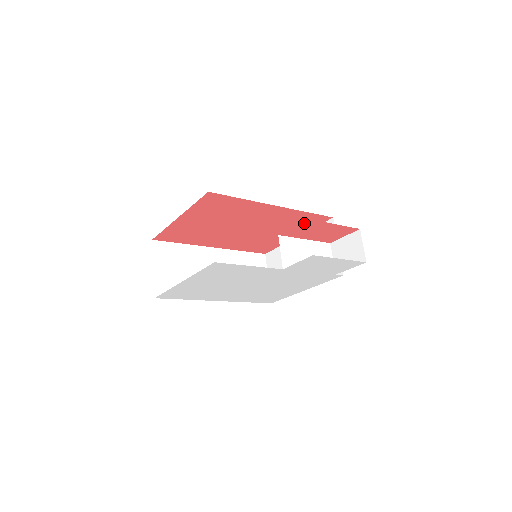
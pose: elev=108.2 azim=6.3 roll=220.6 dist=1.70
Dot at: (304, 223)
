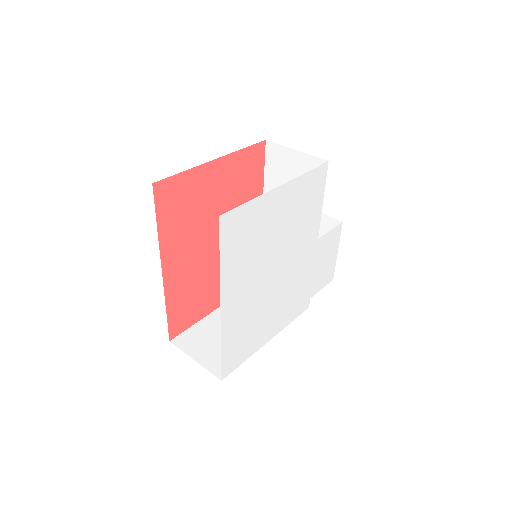
Dot at: occluded
